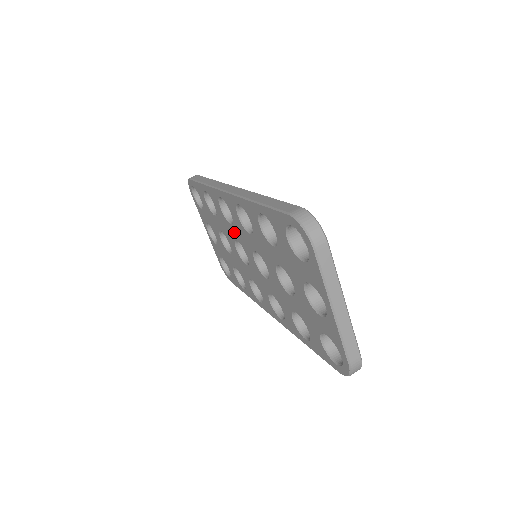
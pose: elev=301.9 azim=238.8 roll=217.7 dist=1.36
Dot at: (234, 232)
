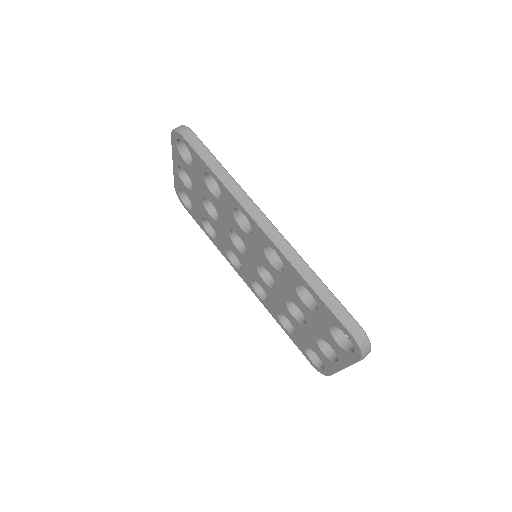
Dot at: (241, 233)
